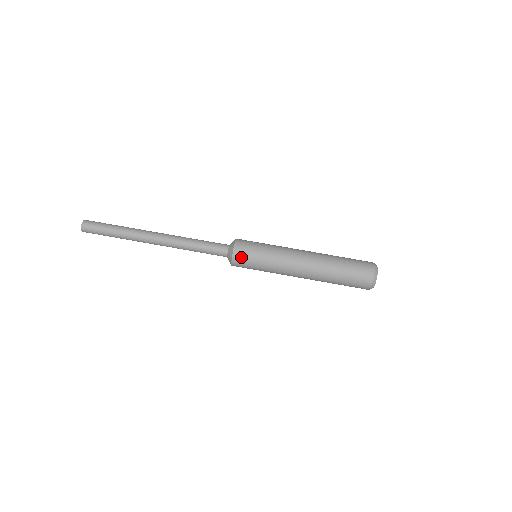
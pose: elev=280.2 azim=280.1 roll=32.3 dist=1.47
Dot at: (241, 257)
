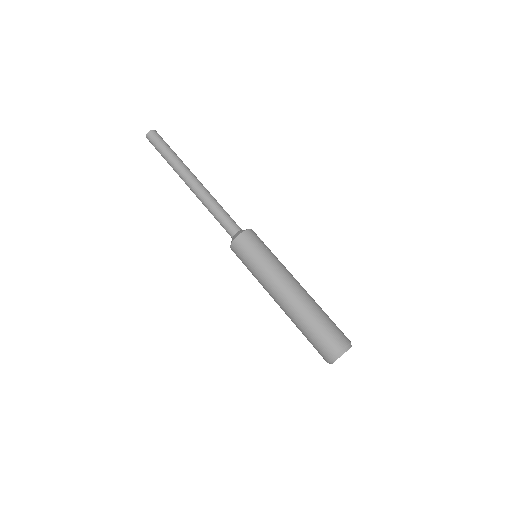
Dot at: (247, 240)
